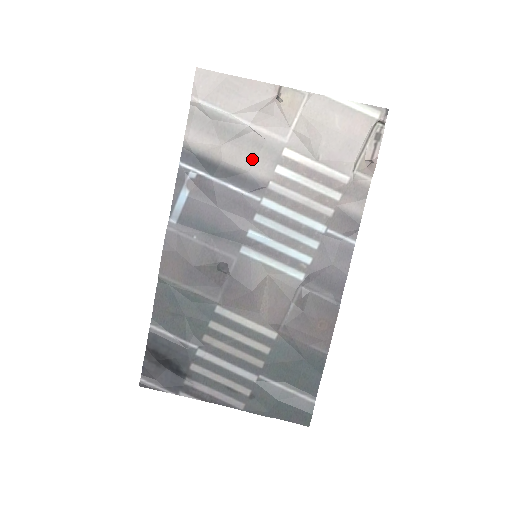
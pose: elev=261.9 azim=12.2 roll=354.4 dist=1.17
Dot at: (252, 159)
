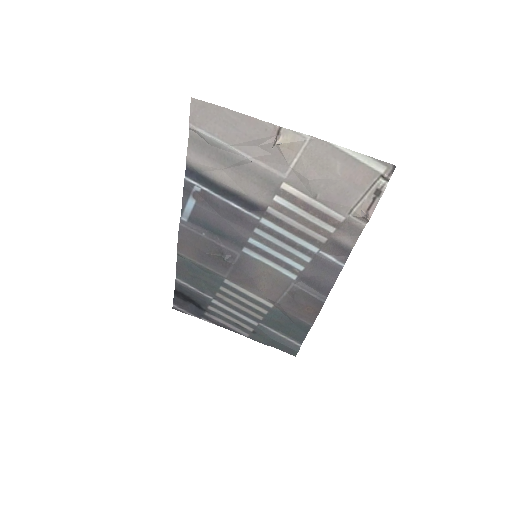
Dot at: (251, 186)
